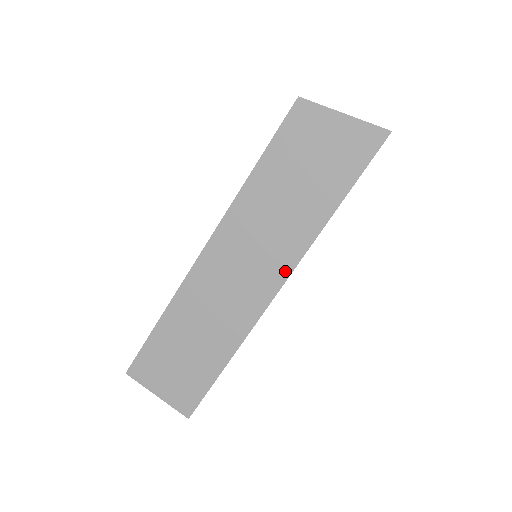
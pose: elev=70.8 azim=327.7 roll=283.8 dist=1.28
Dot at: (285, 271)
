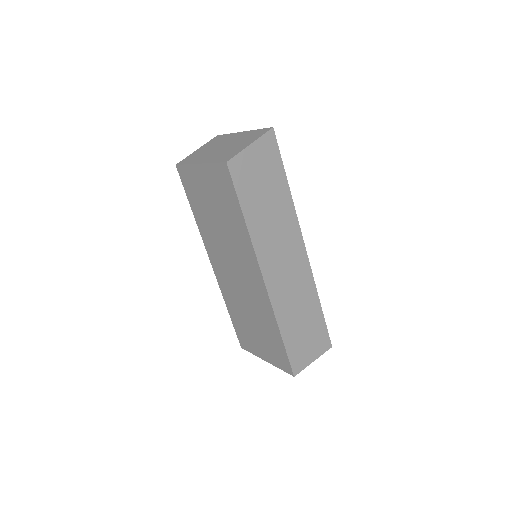
Dot at: (299, 237)
